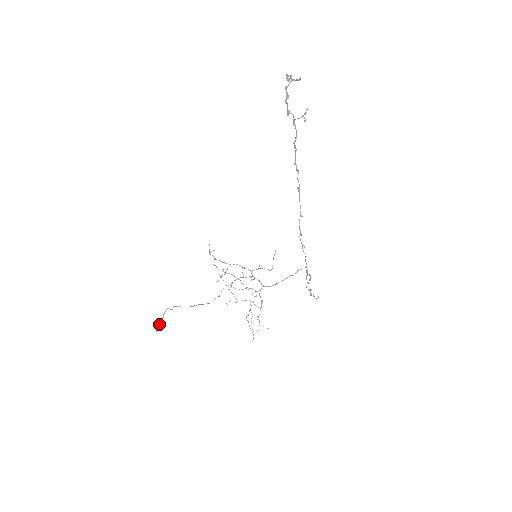
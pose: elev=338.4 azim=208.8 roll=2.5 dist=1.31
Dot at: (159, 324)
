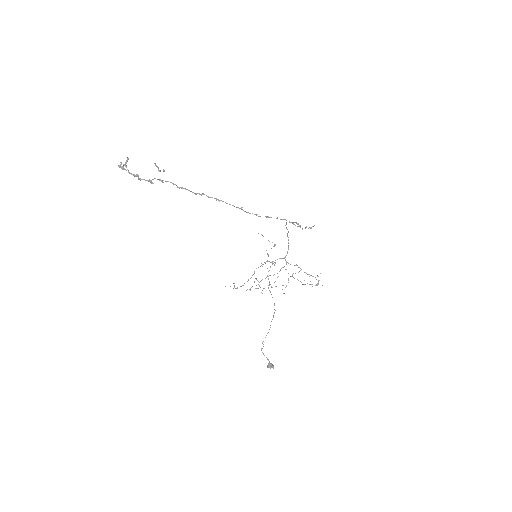
Dot at: (270, 363)
